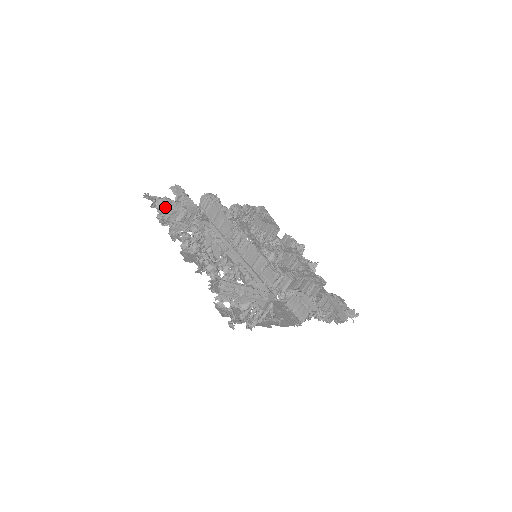
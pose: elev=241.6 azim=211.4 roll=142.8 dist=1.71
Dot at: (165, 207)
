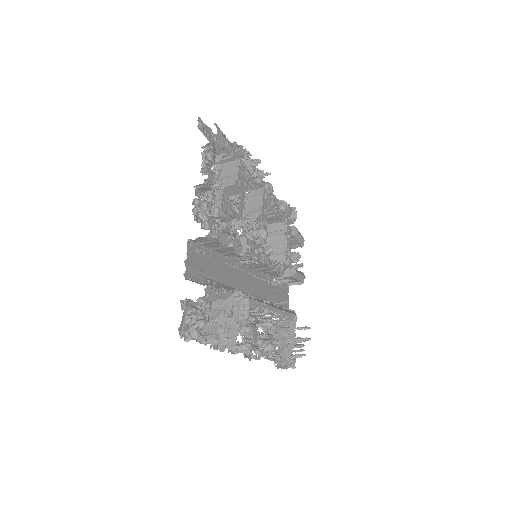
Dot at: occluded
